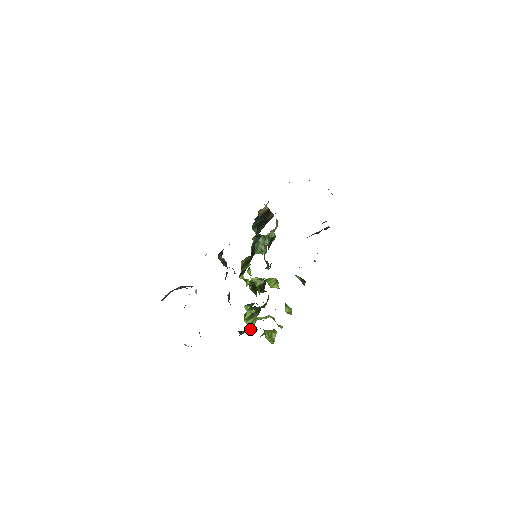
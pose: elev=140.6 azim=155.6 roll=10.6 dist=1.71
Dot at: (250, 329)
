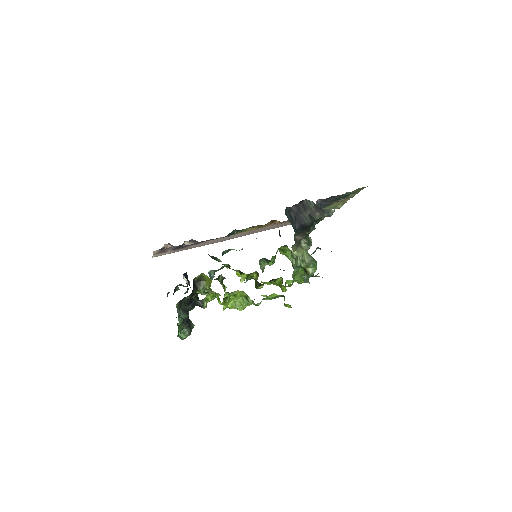
Dot at: occluded
